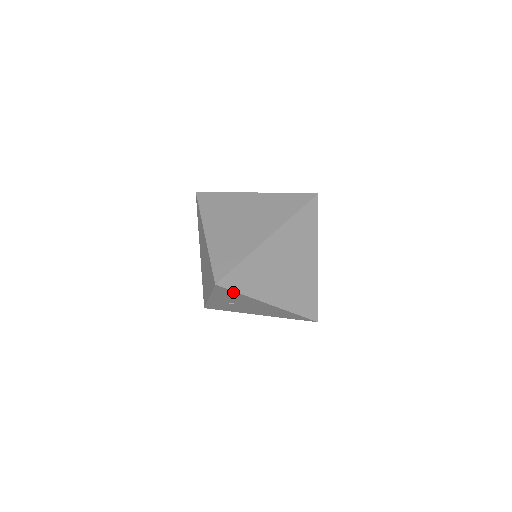
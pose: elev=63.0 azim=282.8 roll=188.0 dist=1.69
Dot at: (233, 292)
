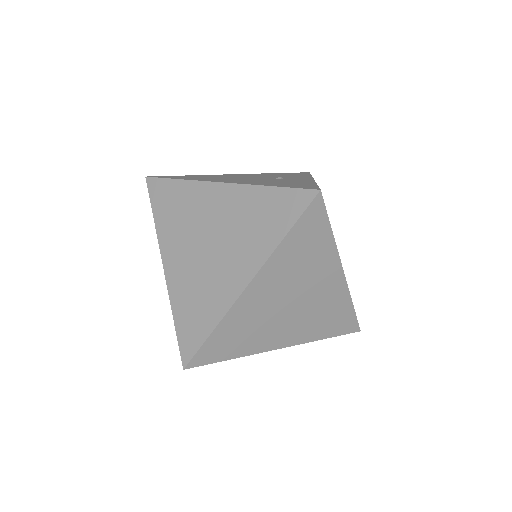
Dot at: occluded
